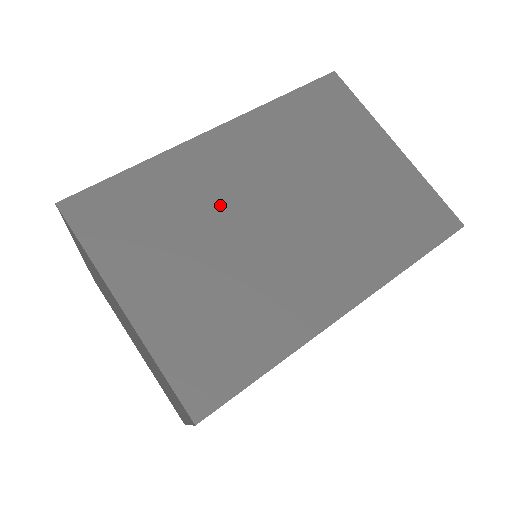
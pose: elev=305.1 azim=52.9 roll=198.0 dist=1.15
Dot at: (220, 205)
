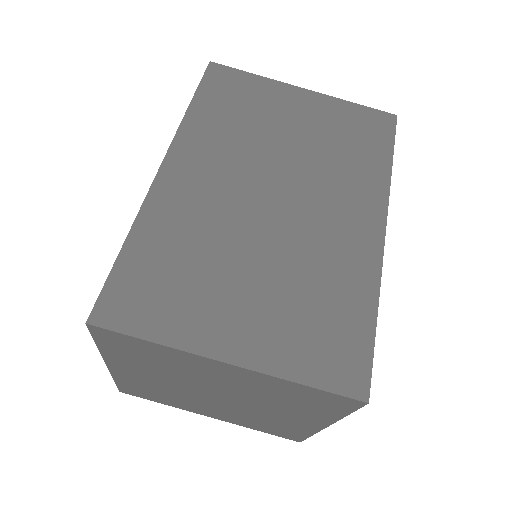
Dot at: (224, 222)
